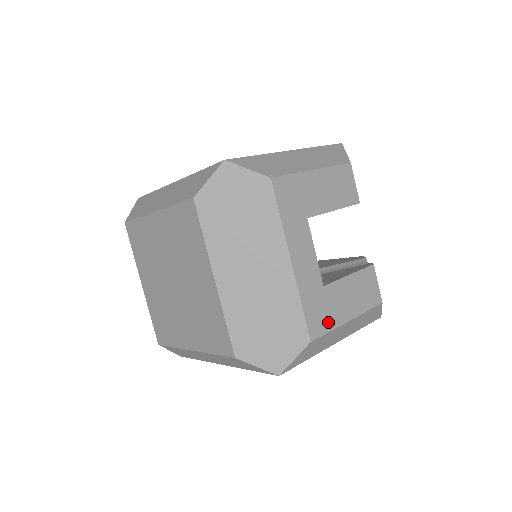
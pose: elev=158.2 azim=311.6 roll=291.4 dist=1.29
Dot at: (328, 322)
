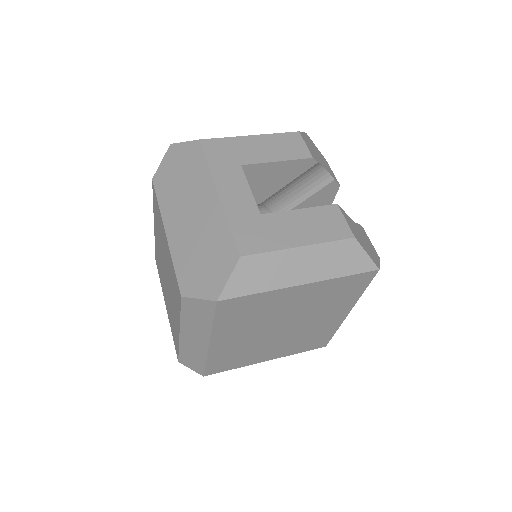
Dot at: (267, 244)
